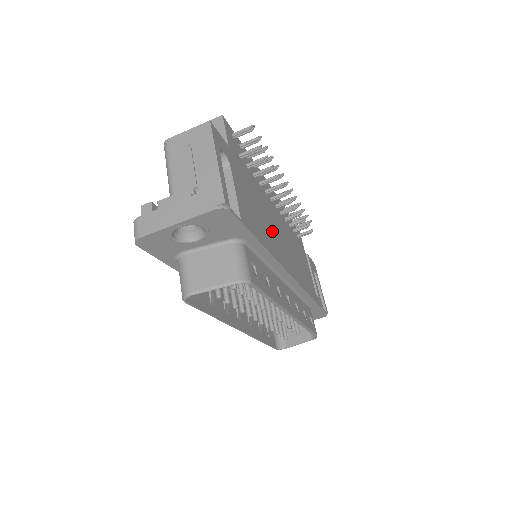
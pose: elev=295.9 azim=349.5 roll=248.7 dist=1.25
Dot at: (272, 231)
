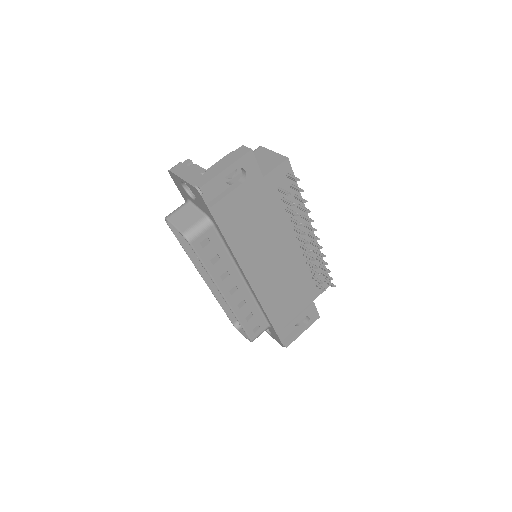
Dot at: (262, 247)
